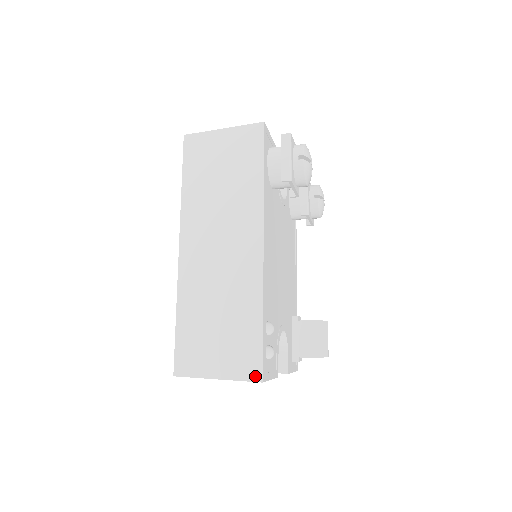
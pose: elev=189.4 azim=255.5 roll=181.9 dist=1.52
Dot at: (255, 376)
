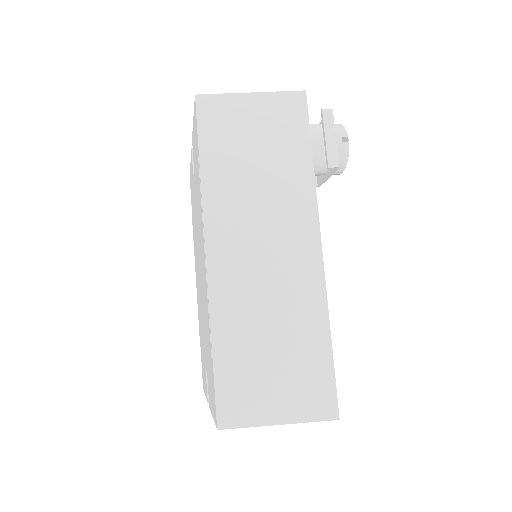
Dot at: (329, 413)
